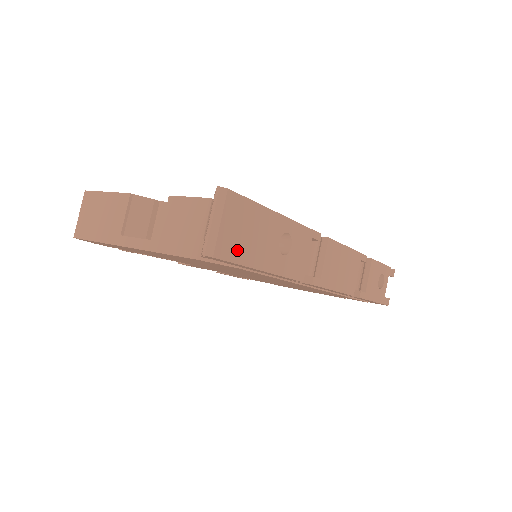
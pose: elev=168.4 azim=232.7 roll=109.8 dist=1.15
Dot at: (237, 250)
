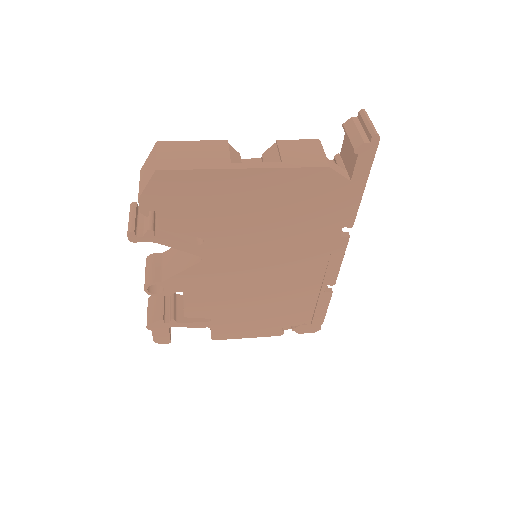
Dot at: occluded
